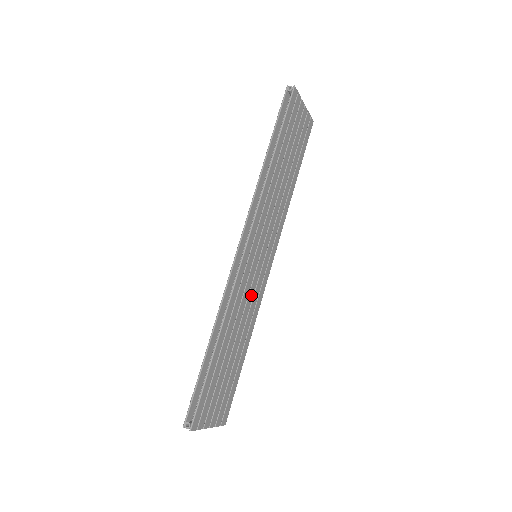
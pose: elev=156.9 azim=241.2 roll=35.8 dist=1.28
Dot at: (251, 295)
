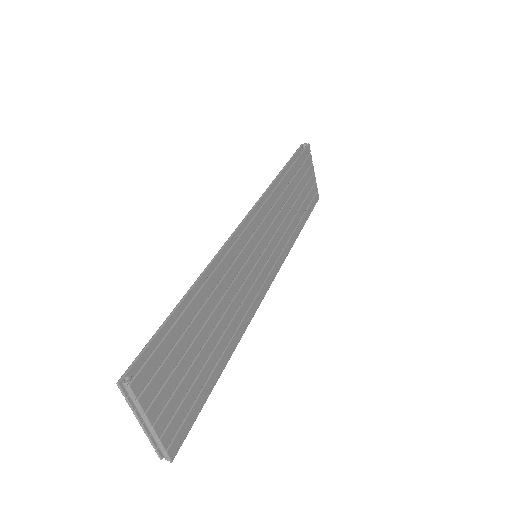
Dot at: (244, 290)
